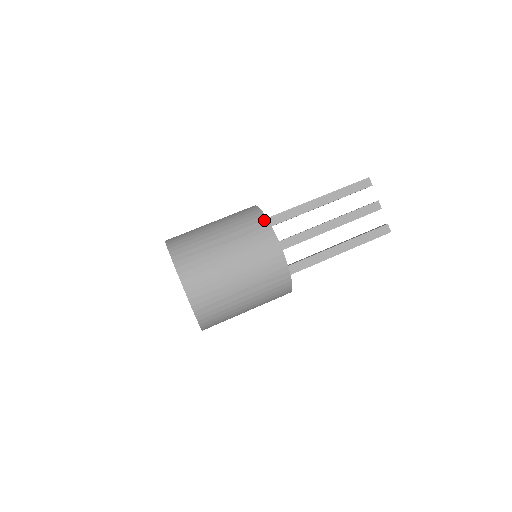
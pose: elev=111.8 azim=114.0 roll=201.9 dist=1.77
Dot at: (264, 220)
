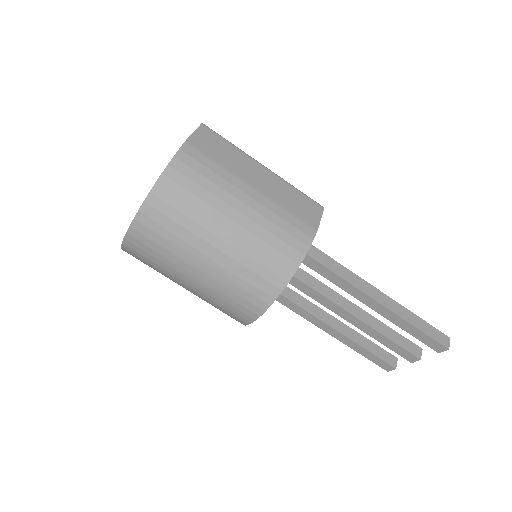
Dot at: (278, 288)
